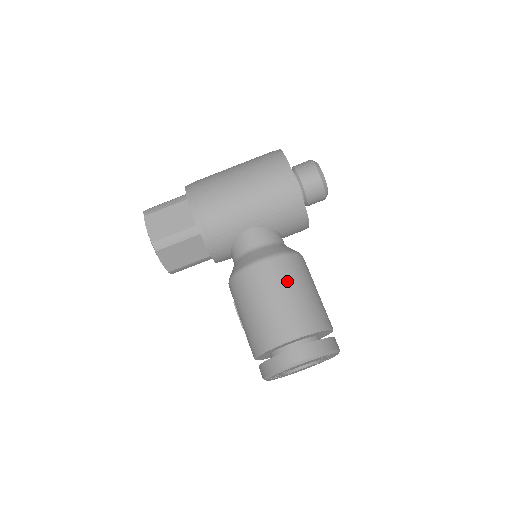
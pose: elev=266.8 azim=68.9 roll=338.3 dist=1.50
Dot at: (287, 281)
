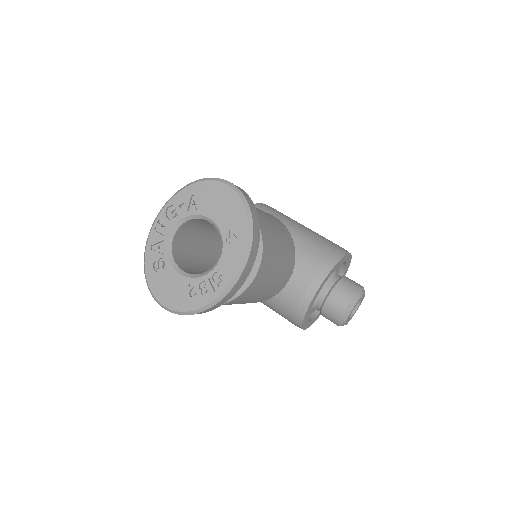
Dot at: (277, 223)
